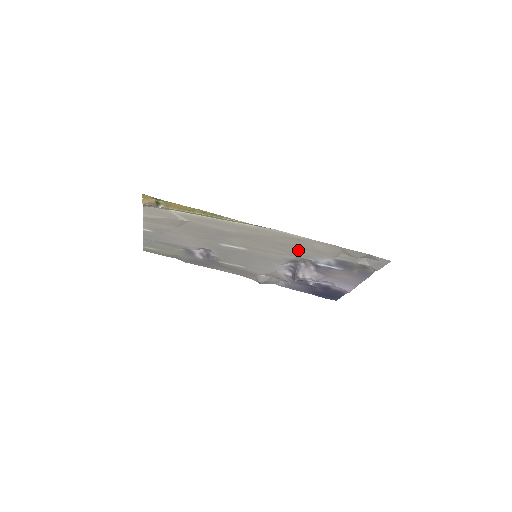
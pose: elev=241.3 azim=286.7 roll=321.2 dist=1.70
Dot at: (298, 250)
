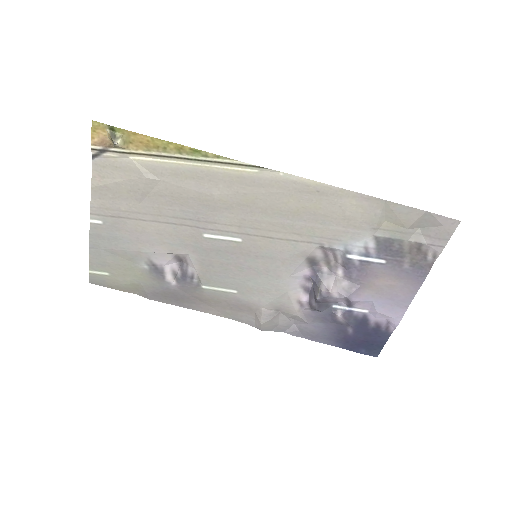
Dot at: (319, 225)
